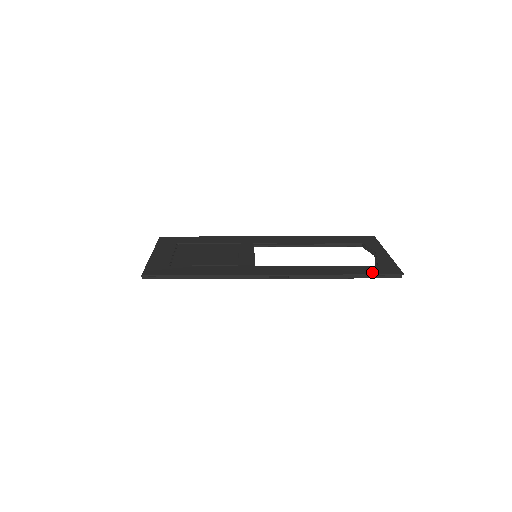
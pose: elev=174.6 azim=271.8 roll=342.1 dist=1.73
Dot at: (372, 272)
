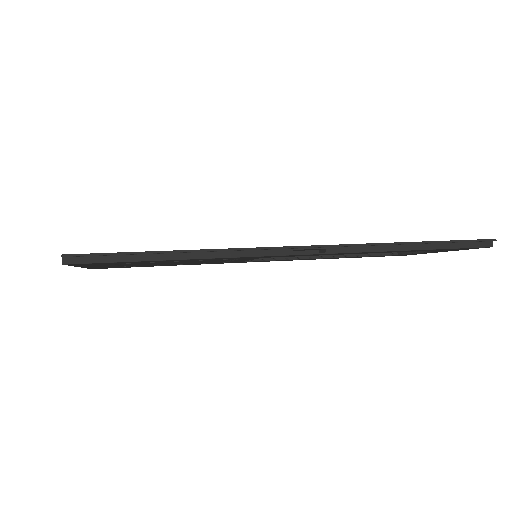
Dot at: occluded
